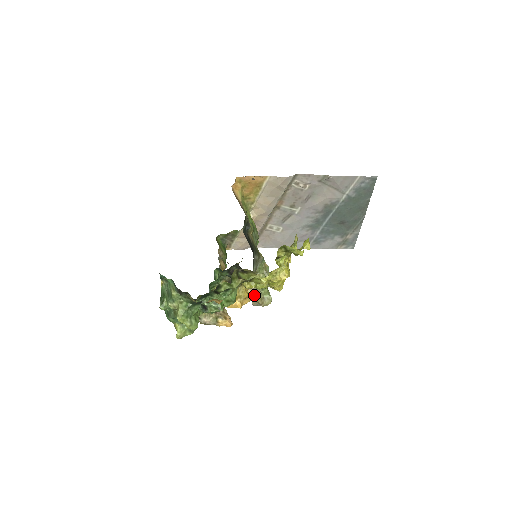
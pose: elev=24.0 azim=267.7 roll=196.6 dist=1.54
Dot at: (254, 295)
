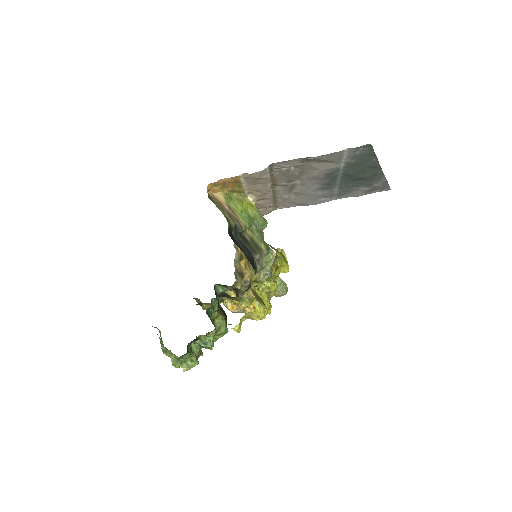
Dot at: occluded
